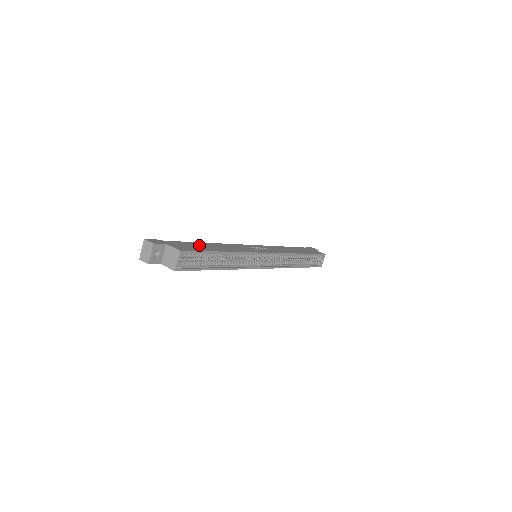
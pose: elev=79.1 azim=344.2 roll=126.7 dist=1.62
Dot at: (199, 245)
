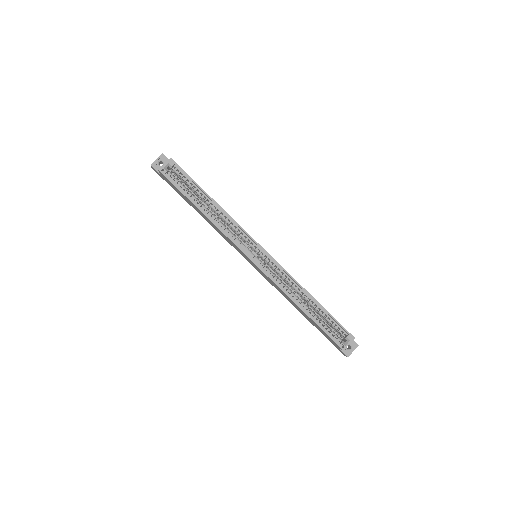
Dot at: occluded
